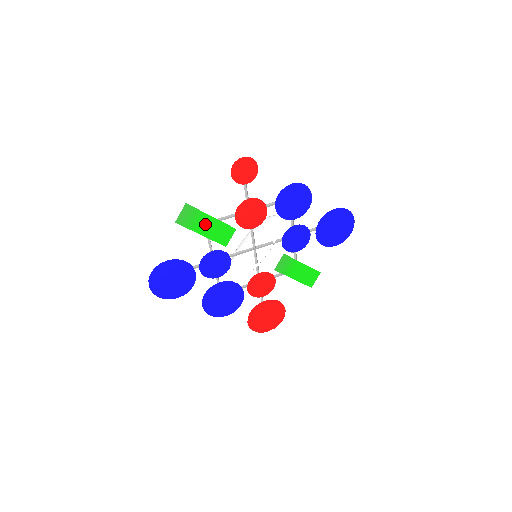
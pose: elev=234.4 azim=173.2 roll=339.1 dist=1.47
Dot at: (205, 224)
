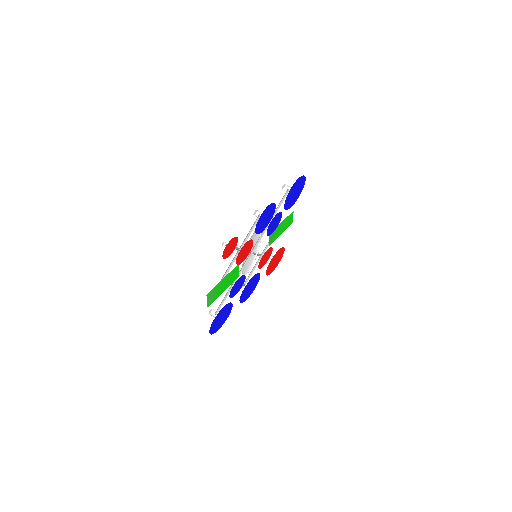
Dot at: (222, 286)
